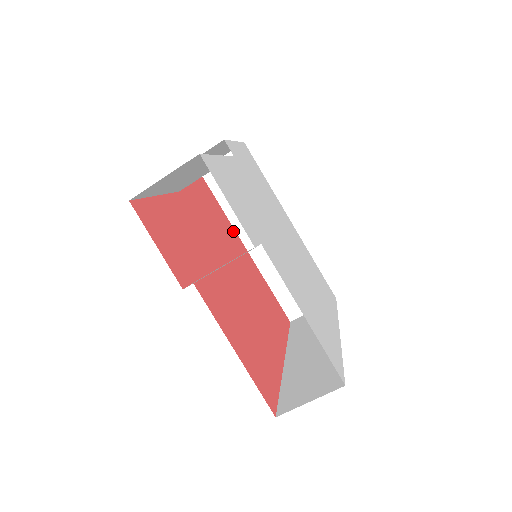
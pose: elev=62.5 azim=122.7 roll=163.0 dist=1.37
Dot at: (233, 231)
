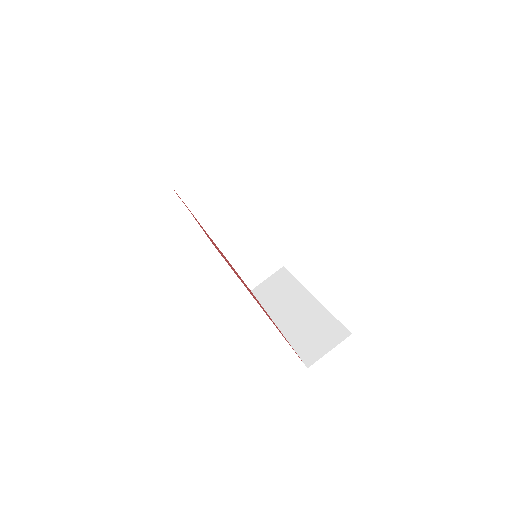
Dot at: occluded
